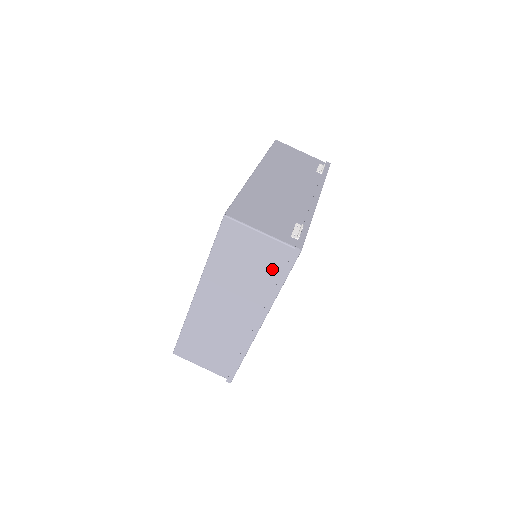
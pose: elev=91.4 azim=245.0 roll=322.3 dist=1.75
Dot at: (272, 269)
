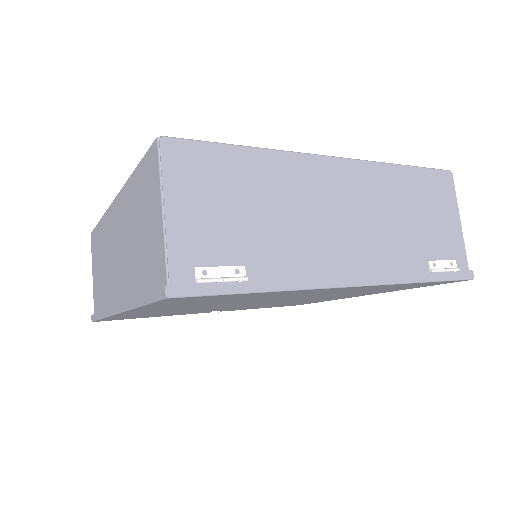
Dot at: (147, 273)
